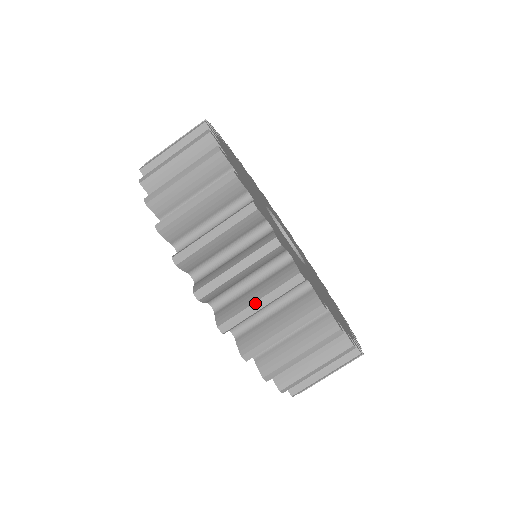
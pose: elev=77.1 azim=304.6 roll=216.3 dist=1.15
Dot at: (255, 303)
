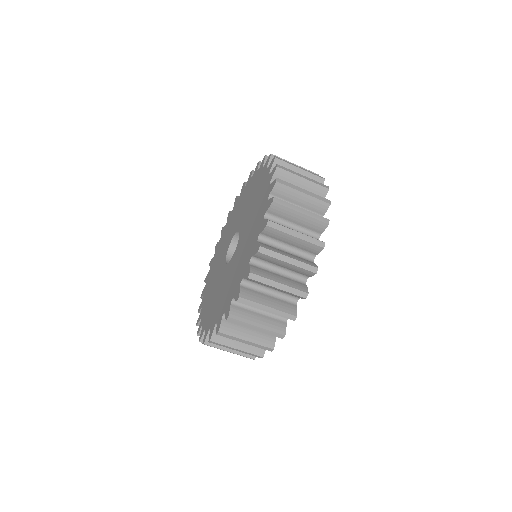
Dot at: (255, 326)
